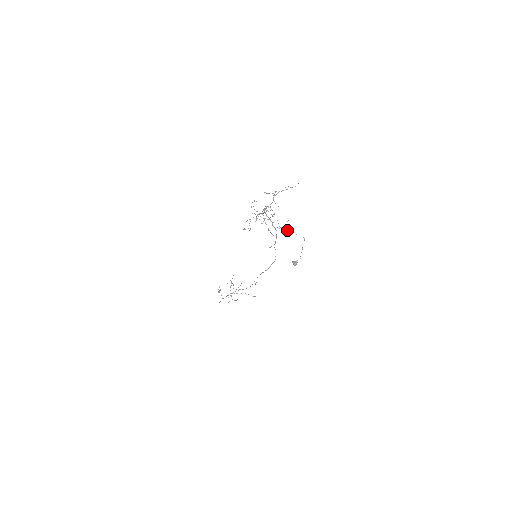
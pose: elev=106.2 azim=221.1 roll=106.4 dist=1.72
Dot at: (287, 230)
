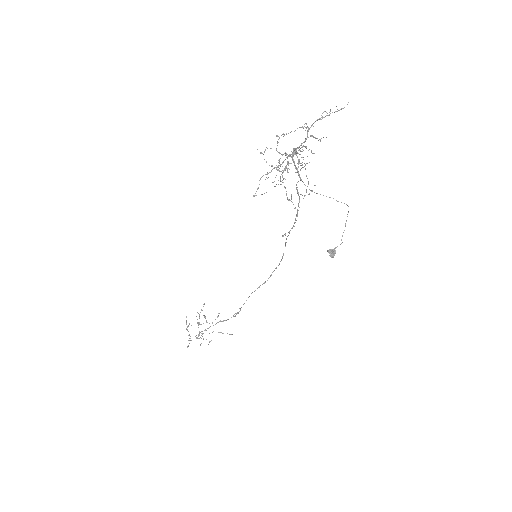
Dot at: occluded
